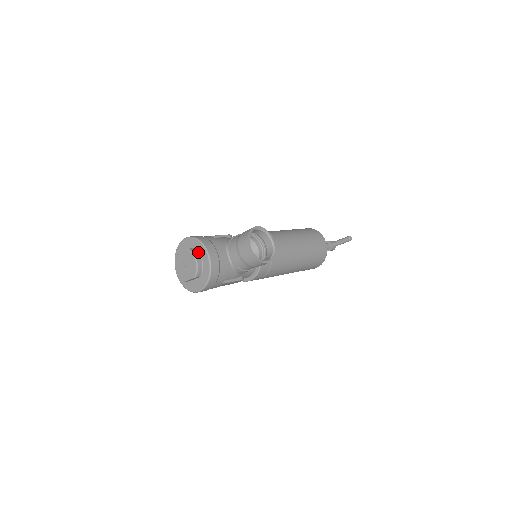
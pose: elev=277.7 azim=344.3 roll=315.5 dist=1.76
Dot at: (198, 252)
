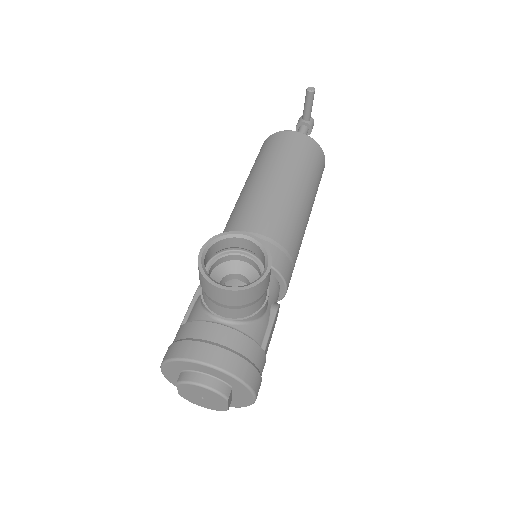
Dot at: (190, 371)
